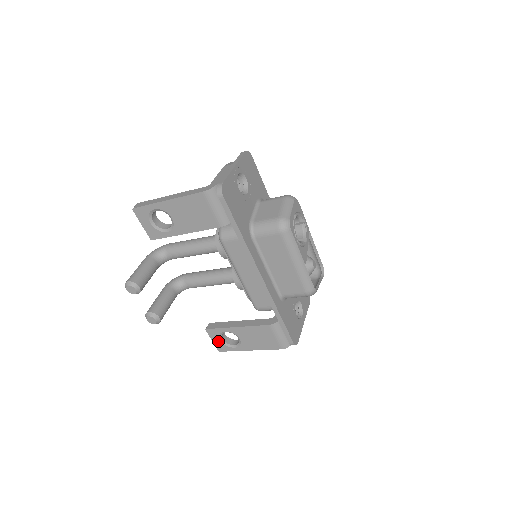
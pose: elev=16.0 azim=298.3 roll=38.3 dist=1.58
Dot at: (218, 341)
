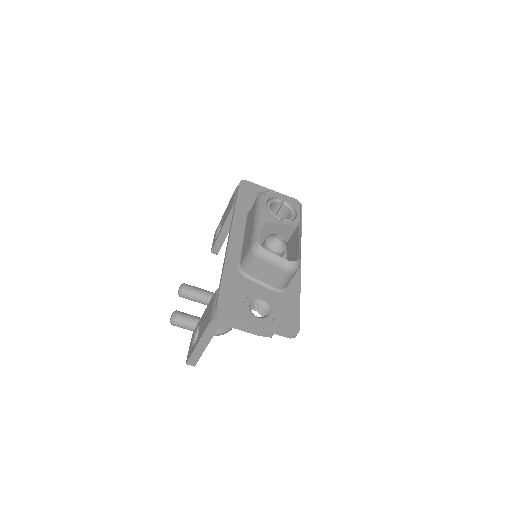
Dot at: (191, 346)
